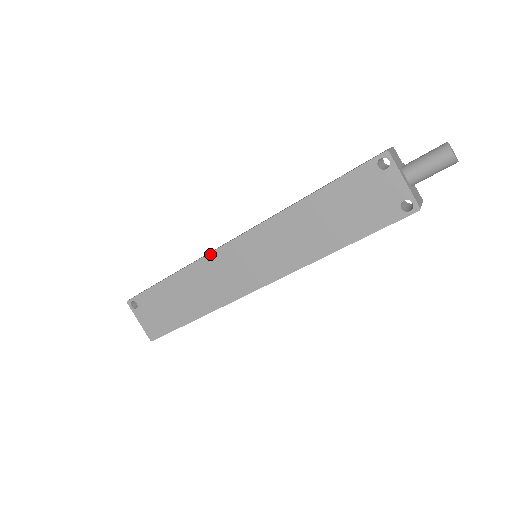
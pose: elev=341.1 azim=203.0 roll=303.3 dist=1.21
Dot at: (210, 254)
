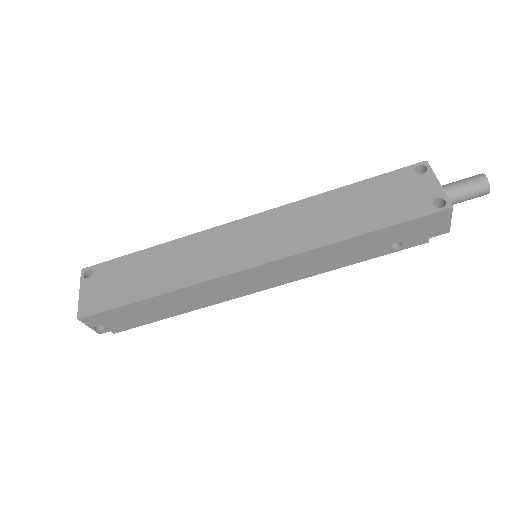
Dot at: (212, 229)
